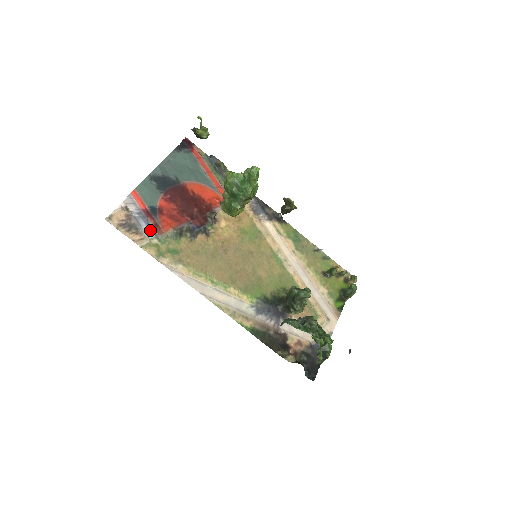
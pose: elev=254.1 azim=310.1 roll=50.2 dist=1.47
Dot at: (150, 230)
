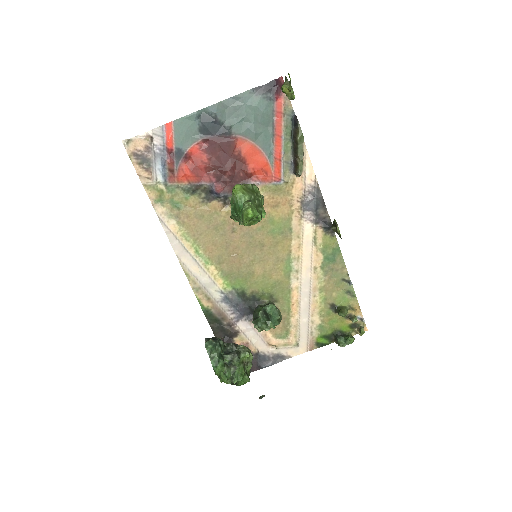
Dot at: (162, 173)
